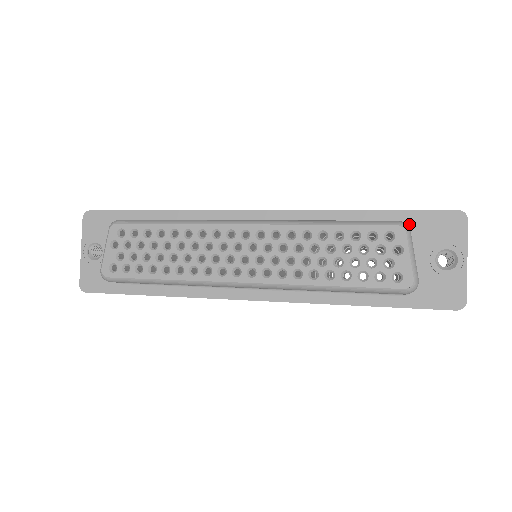
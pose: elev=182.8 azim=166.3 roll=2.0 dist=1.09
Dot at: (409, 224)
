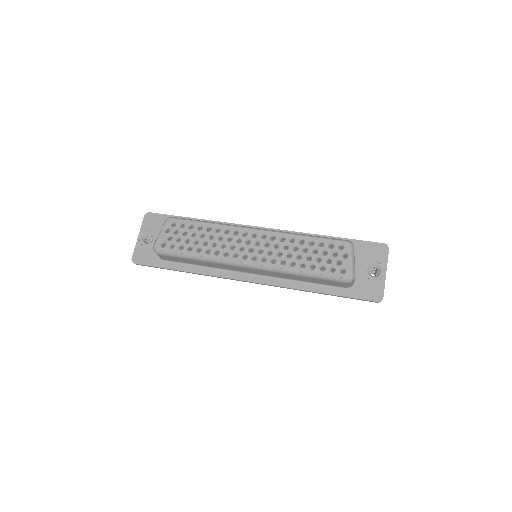
Dot at: (354, 247)
